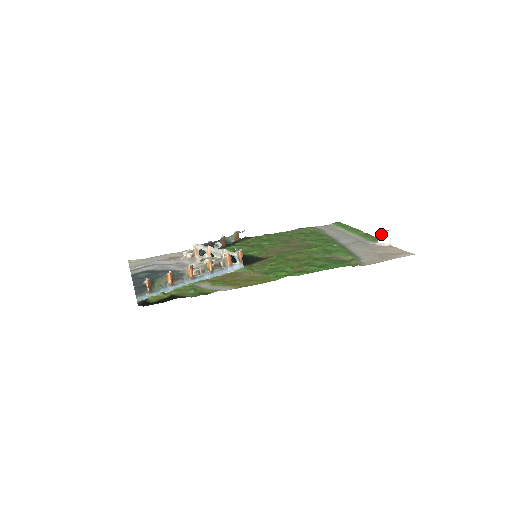
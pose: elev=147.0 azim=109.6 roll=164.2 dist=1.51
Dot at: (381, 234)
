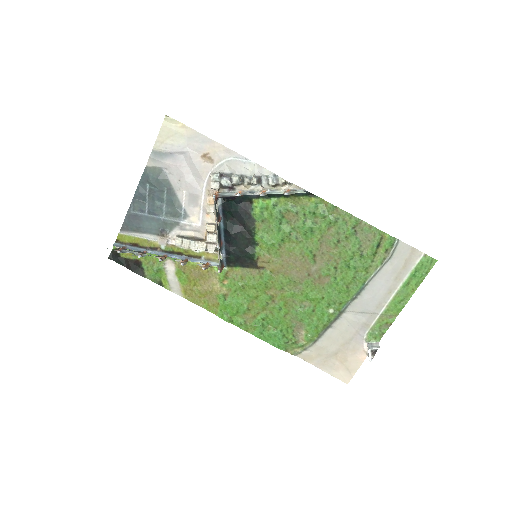
Dot at: (368, 351)
